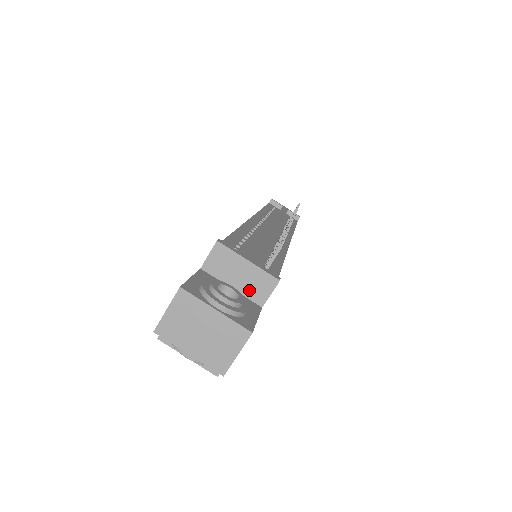
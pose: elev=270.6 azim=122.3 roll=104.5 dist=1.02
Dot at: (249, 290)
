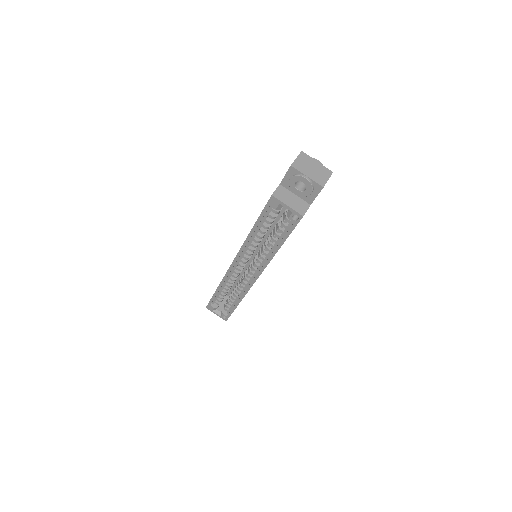
Dot at: occluded
